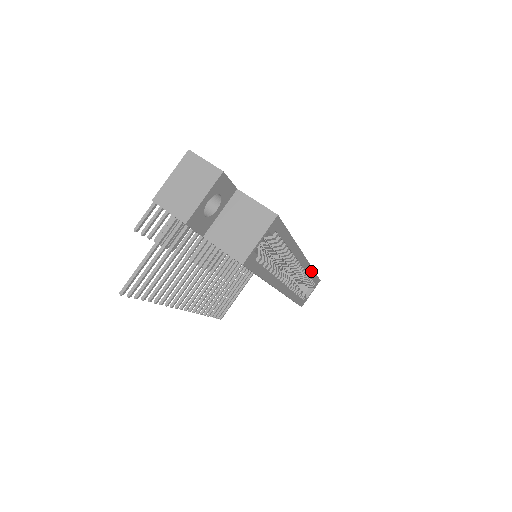
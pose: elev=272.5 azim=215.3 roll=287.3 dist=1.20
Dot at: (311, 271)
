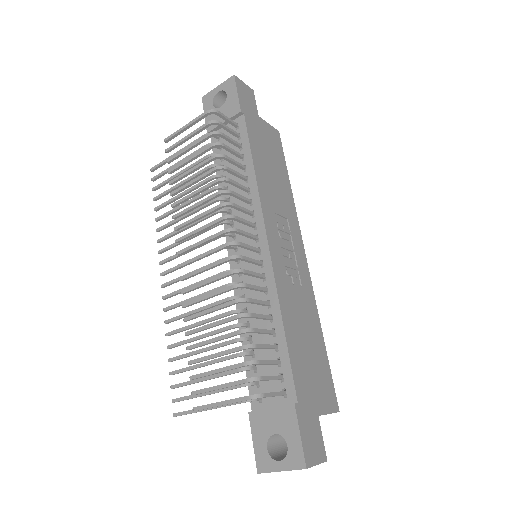
Dot at: occluded
